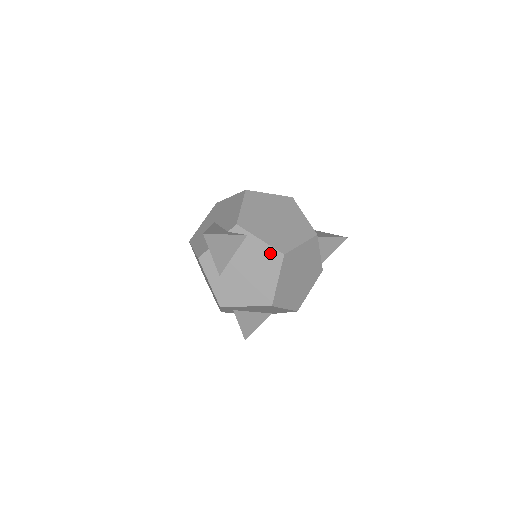
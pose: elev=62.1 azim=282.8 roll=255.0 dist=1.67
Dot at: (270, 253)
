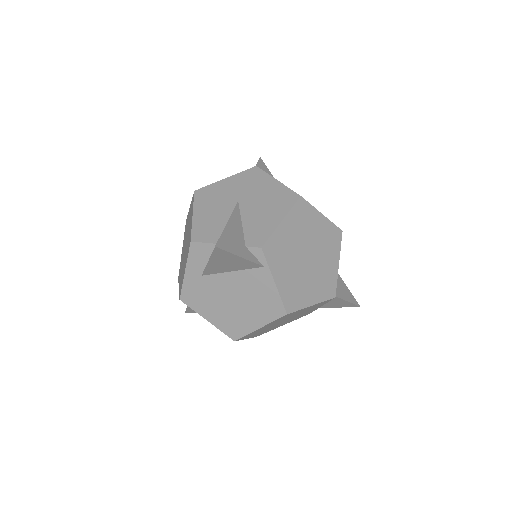
Dot at: (274, 301)
